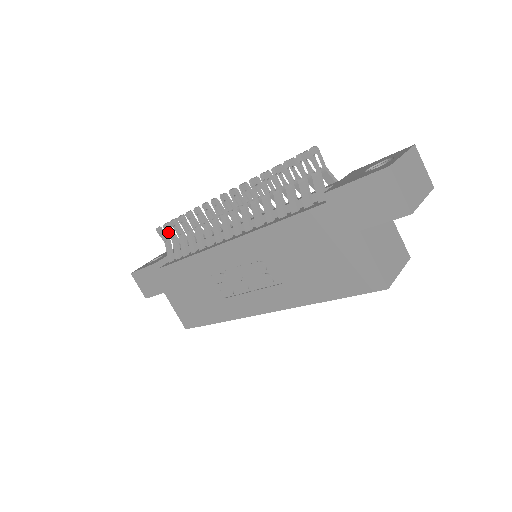
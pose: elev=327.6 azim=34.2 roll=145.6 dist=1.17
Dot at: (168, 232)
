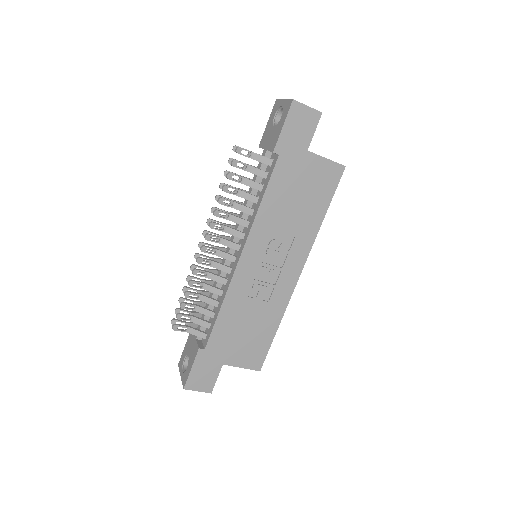
Dot at: (183, 319)
